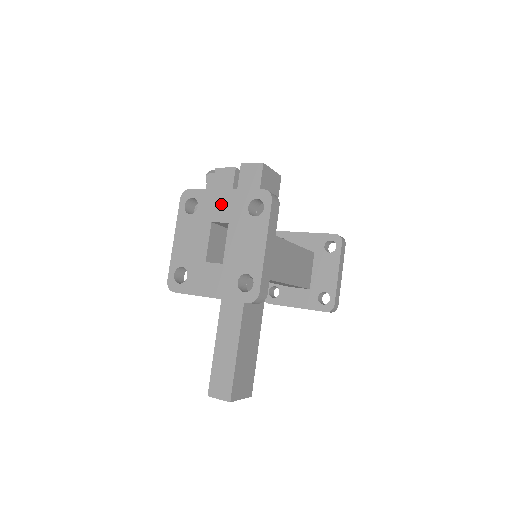
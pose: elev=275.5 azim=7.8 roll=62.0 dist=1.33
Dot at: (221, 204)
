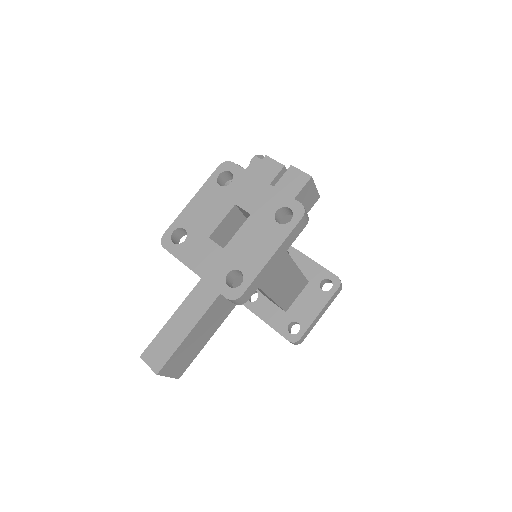
Dot at: (254, 193)
